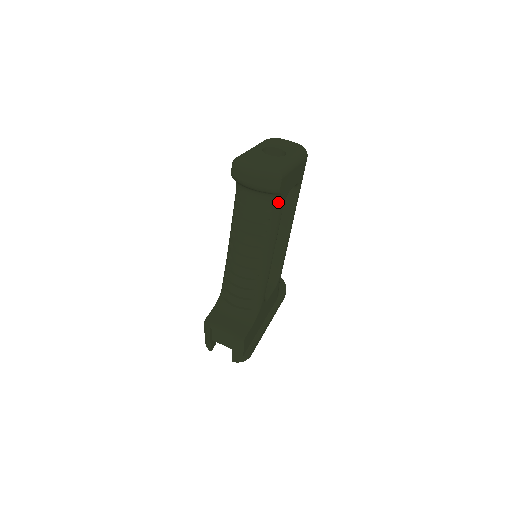
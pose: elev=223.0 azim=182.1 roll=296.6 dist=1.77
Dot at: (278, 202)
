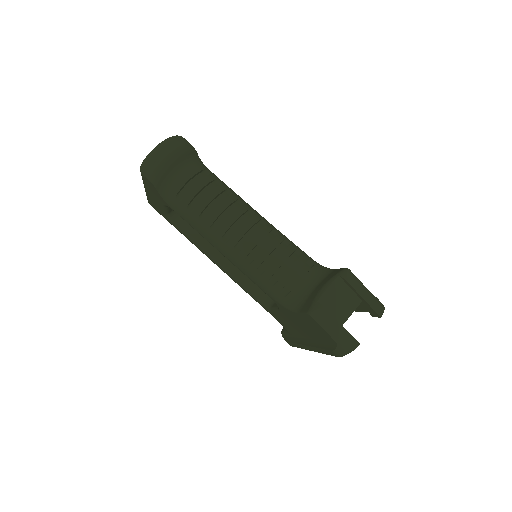
Dot at: (205, 167)
